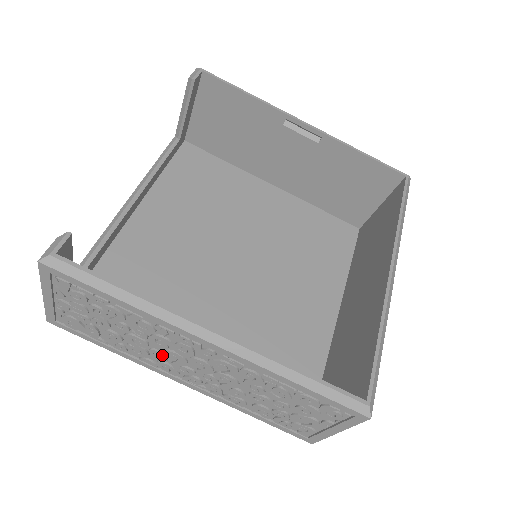
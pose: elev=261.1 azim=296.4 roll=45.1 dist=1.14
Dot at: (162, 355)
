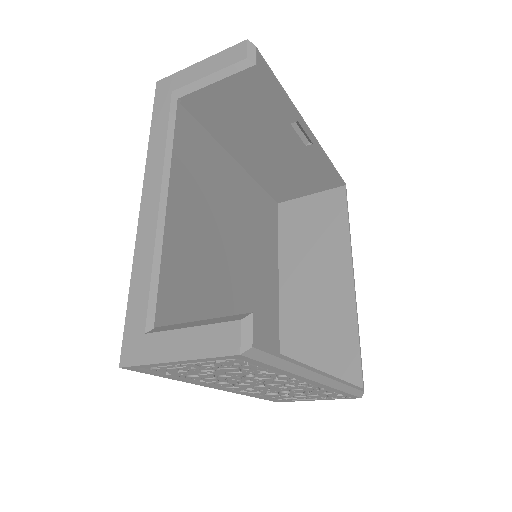
Dot at: occluded
